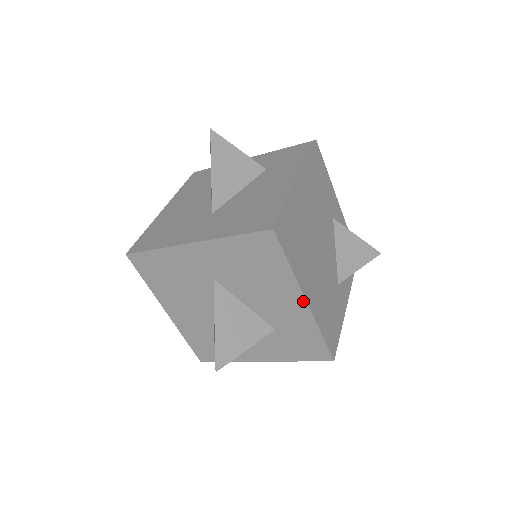
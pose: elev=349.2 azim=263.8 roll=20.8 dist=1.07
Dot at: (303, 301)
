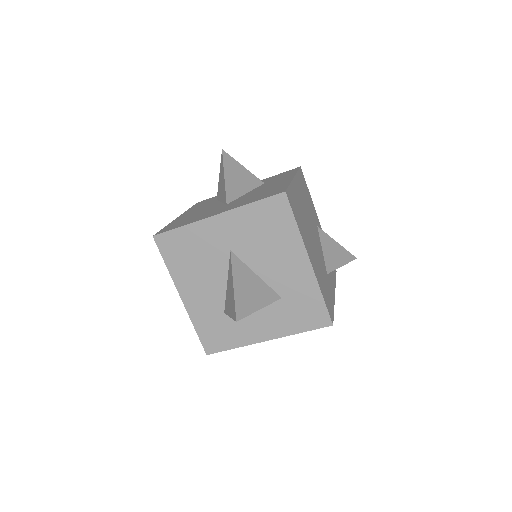
Dot at: (307, 261)
